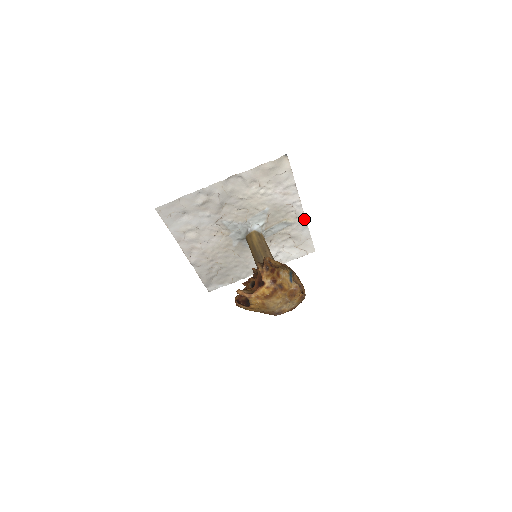
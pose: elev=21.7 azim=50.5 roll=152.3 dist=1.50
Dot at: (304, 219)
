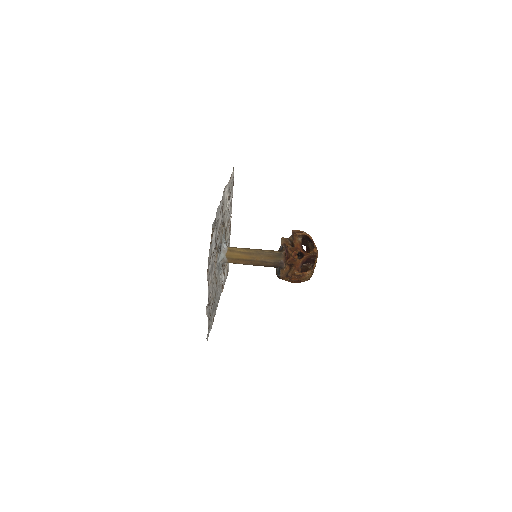
Dot at: (230, 234)
